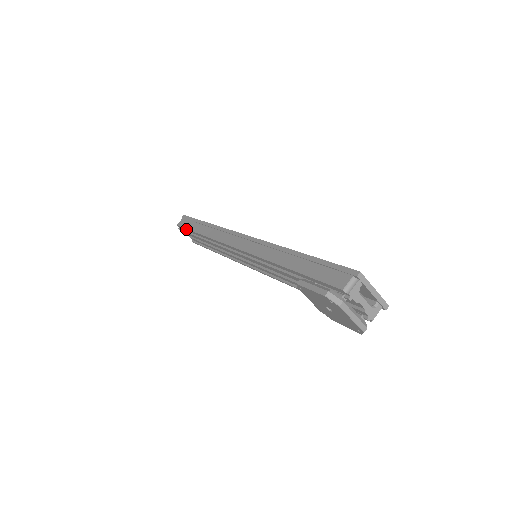
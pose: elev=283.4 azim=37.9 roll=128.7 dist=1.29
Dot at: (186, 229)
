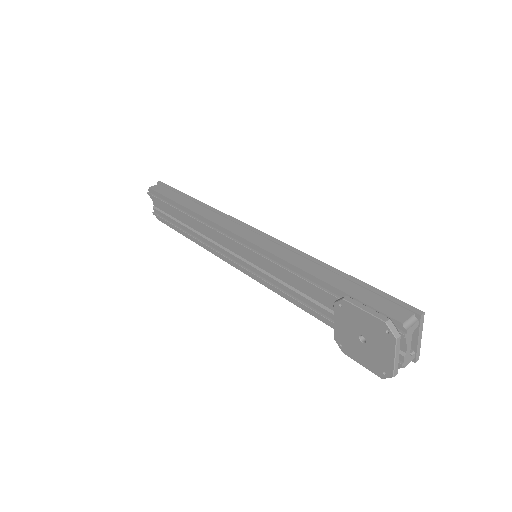
Dot at: (163, 196)
